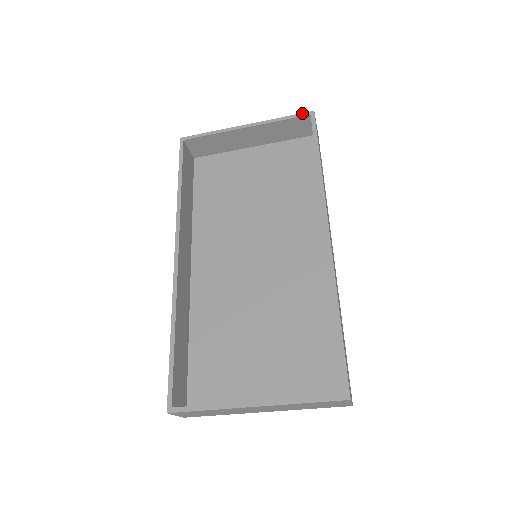
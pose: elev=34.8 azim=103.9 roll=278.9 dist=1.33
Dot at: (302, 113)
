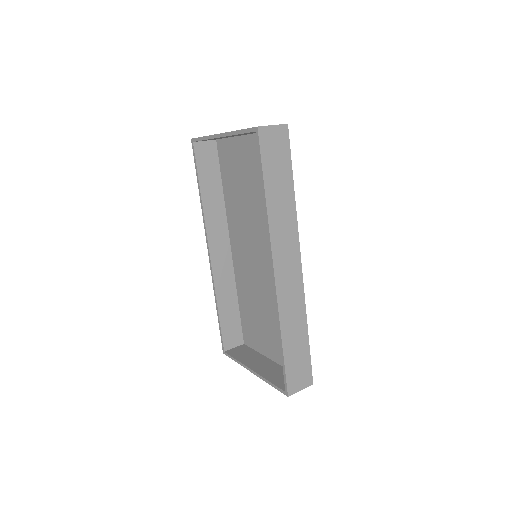
Dot at: (250, 128)
